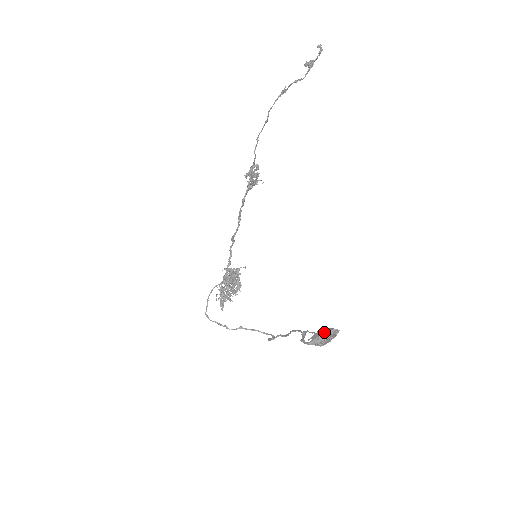
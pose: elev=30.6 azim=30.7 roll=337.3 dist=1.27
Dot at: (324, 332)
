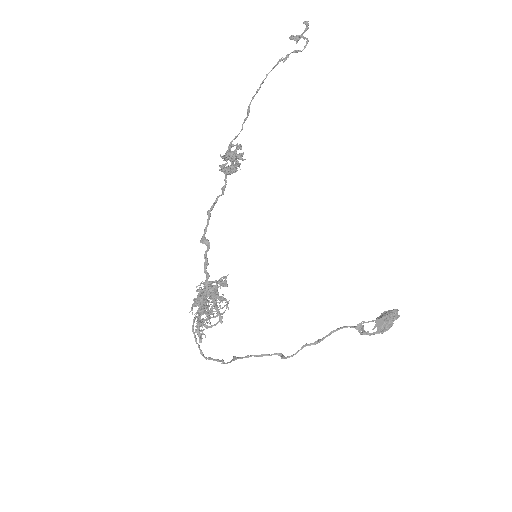
Dot at: (387, 316)
